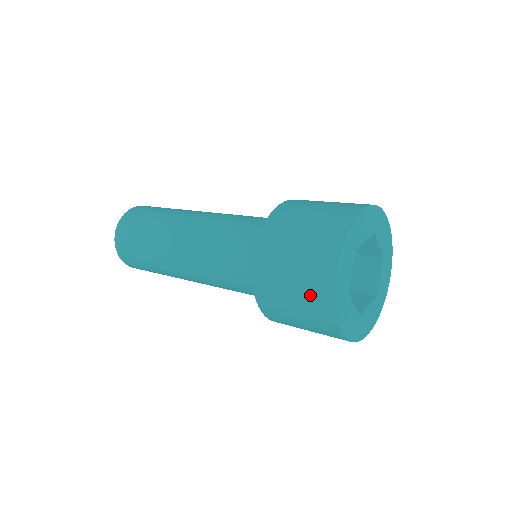
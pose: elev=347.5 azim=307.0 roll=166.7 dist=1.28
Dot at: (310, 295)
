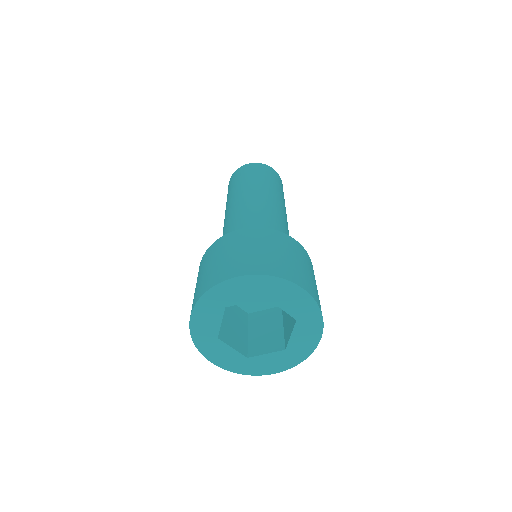
Dot at: (212, 274)
